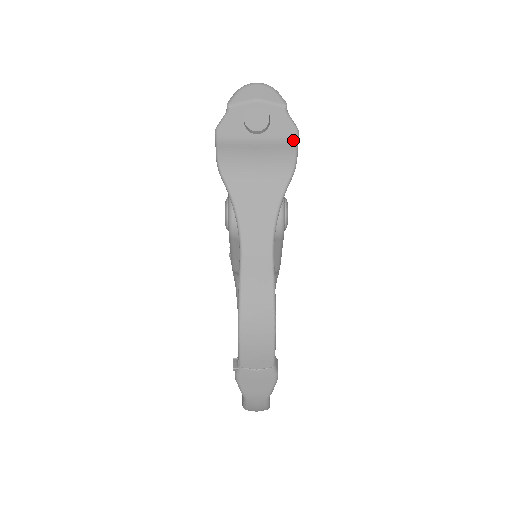
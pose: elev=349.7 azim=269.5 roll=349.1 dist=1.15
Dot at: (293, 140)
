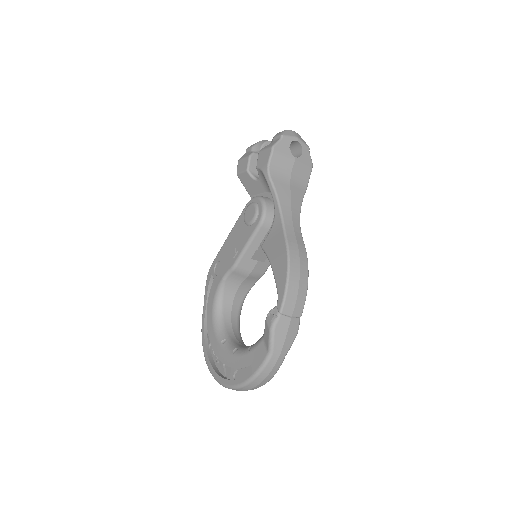
Dot at: (310, 169)
